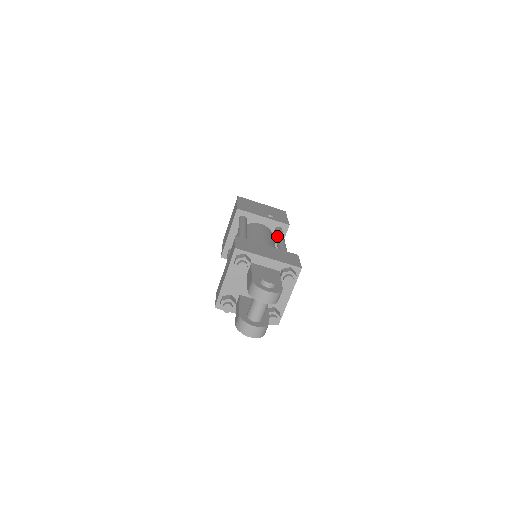
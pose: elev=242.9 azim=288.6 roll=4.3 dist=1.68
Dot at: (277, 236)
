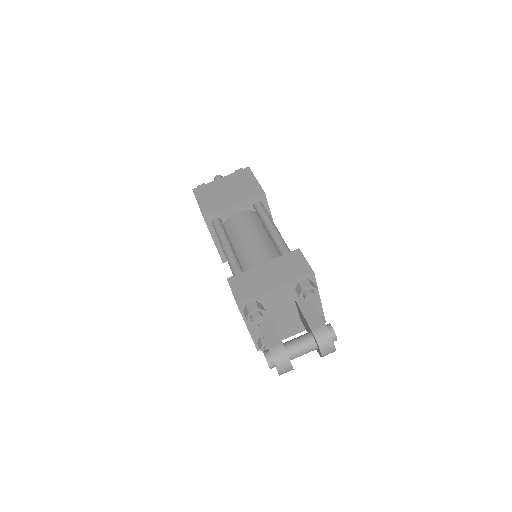
Dot at: occluded
